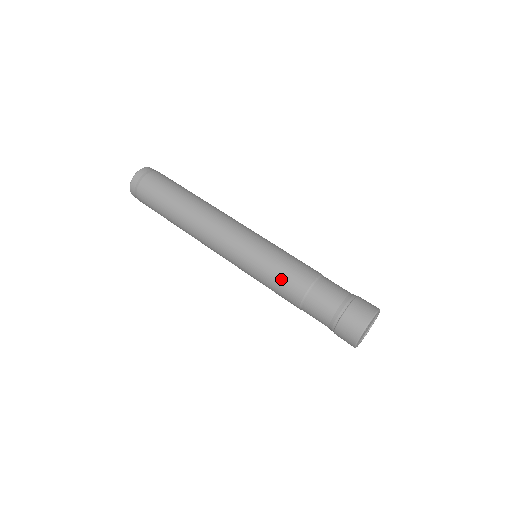
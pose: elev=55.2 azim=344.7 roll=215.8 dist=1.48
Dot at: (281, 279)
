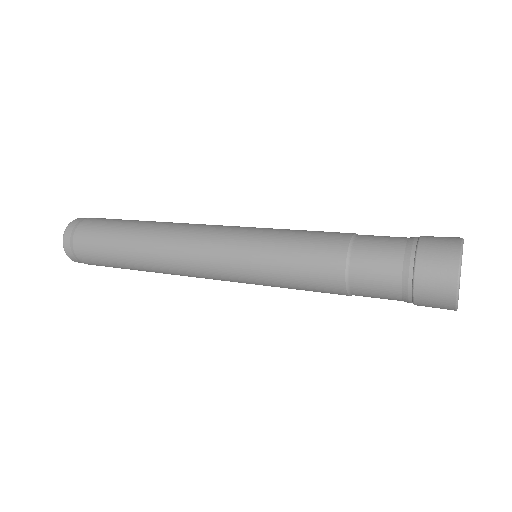
Dot at: (307, 238)
